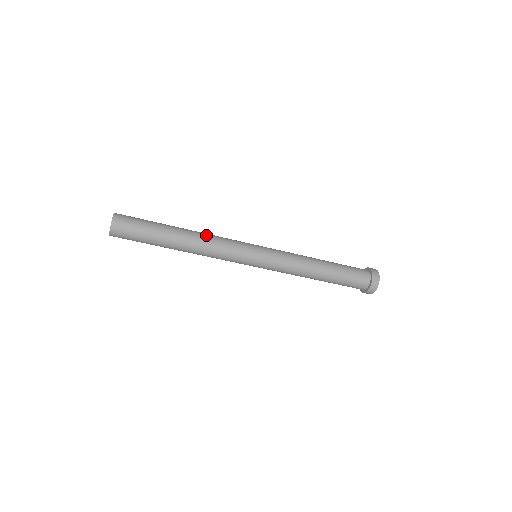
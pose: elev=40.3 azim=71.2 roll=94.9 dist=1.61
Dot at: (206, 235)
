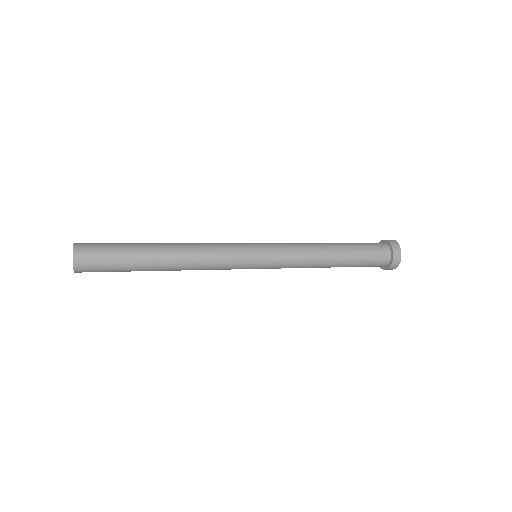
Dot at: (193, 249)
